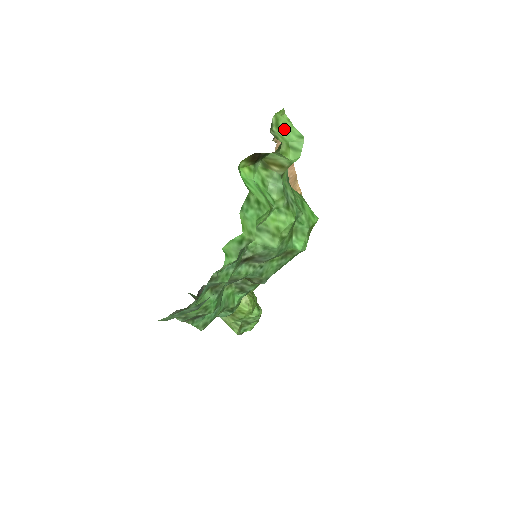
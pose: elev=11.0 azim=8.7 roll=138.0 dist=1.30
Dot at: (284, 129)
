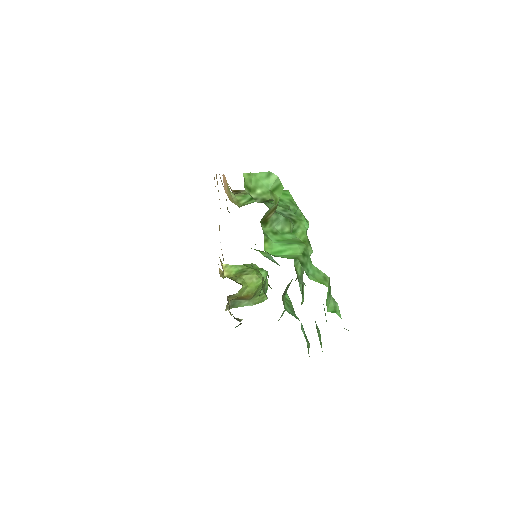
Dot at: (255, 185)
